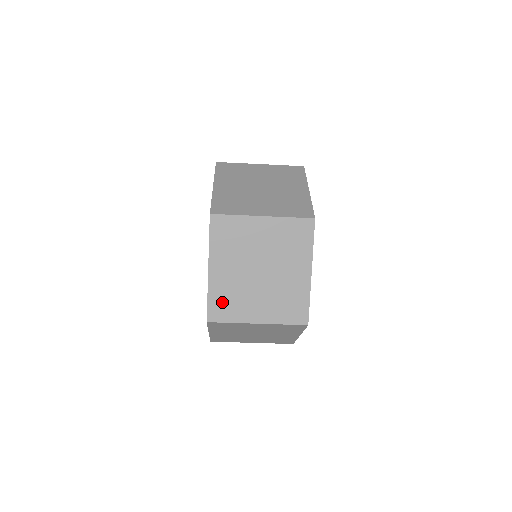
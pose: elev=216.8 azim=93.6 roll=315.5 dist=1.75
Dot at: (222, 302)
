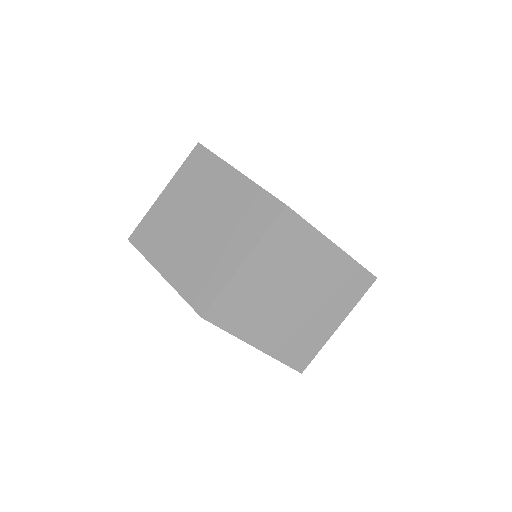
Dot at: (196, 285)
